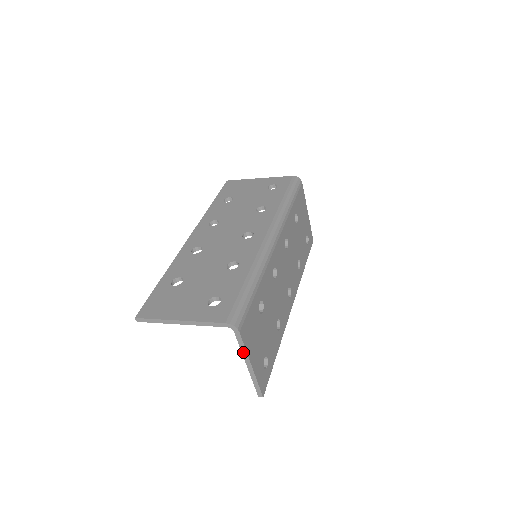
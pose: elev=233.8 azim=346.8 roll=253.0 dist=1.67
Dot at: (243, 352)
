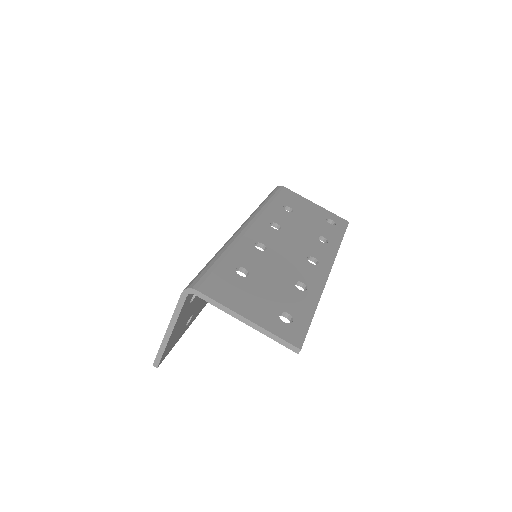
Dot at: (224, 310)
